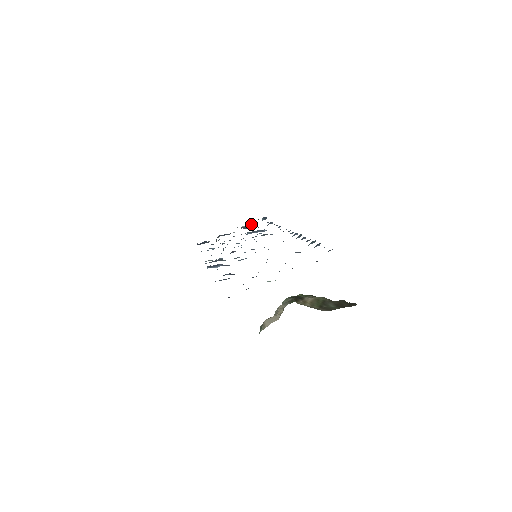
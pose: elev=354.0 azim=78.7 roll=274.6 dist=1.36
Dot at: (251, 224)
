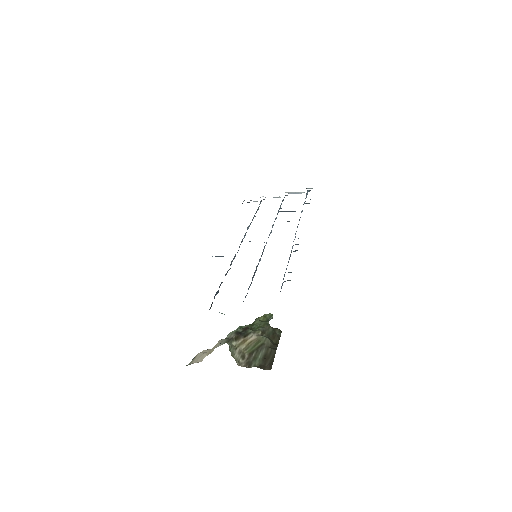
Dot at: (298, 192)
